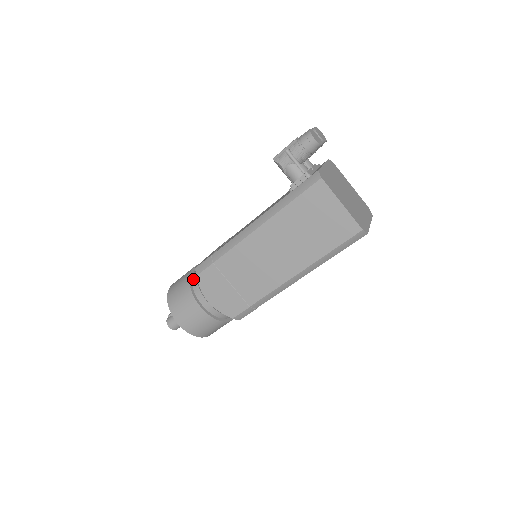
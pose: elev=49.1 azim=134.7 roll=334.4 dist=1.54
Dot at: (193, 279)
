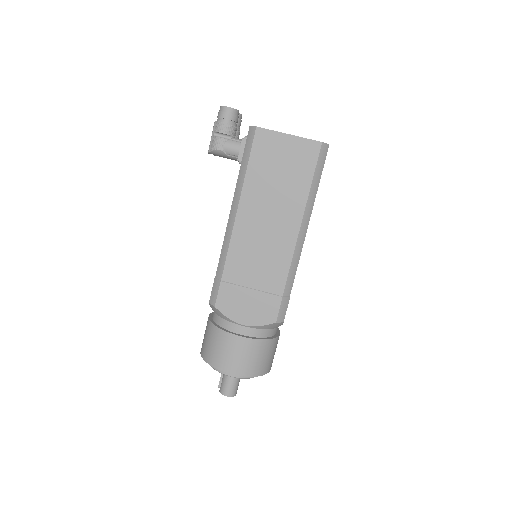
Dot at: (215, 320)
